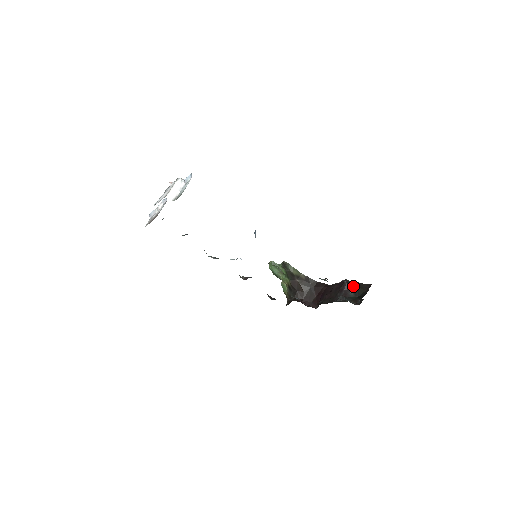
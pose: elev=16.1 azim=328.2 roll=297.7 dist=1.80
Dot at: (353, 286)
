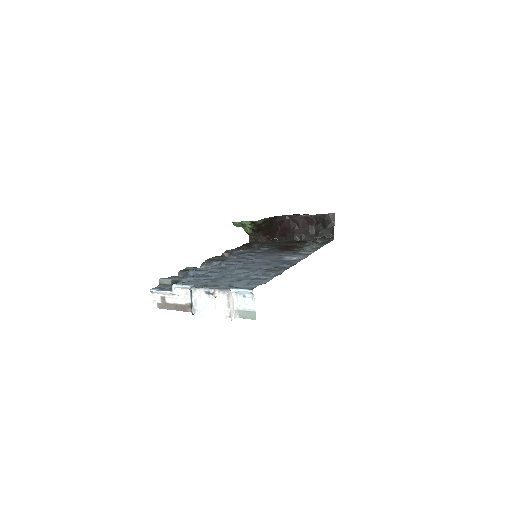
Dot at: (321, 221)
